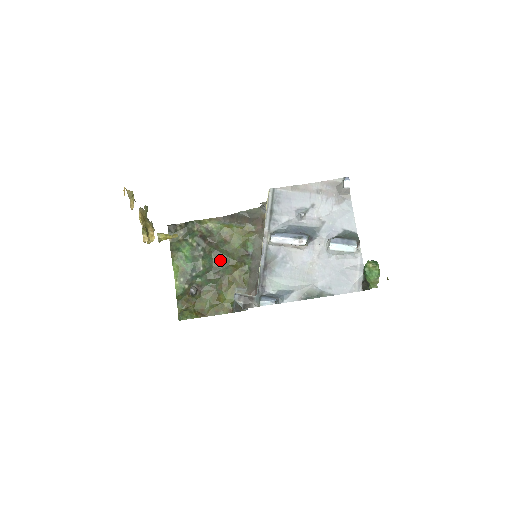
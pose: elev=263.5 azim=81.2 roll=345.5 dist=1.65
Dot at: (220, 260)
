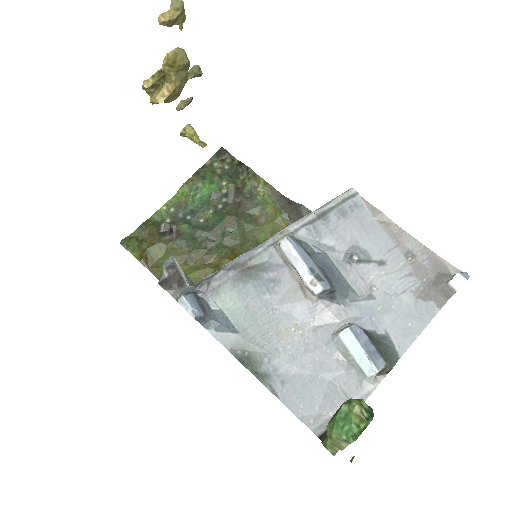
Dot at: (228, 231)
